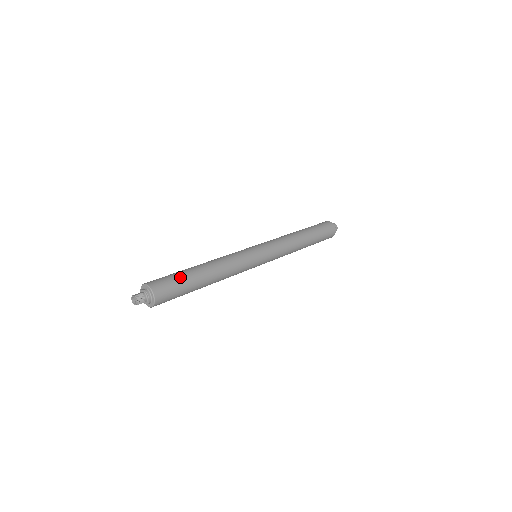
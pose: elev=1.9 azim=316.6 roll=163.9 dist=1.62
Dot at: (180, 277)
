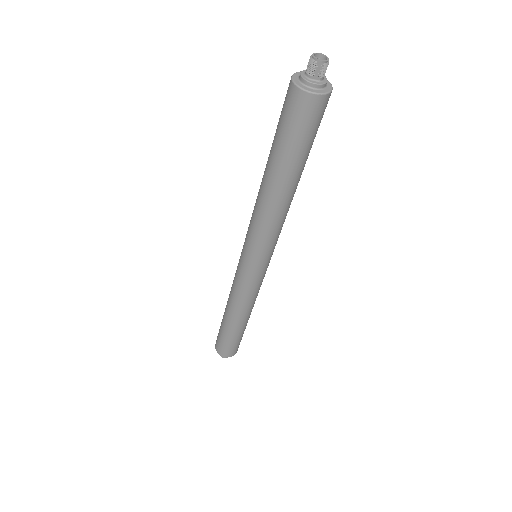
Dot at: occluded
